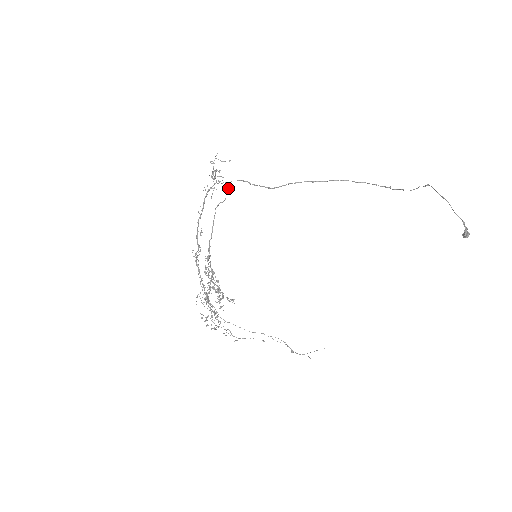
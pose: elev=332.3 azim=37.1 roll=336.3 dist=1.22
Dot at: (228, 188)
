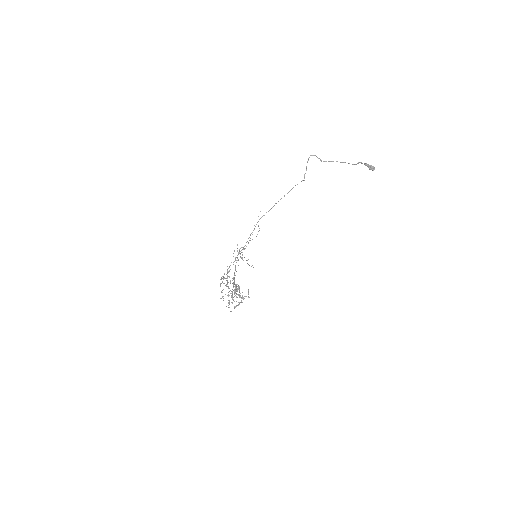
Dot at: occluded
